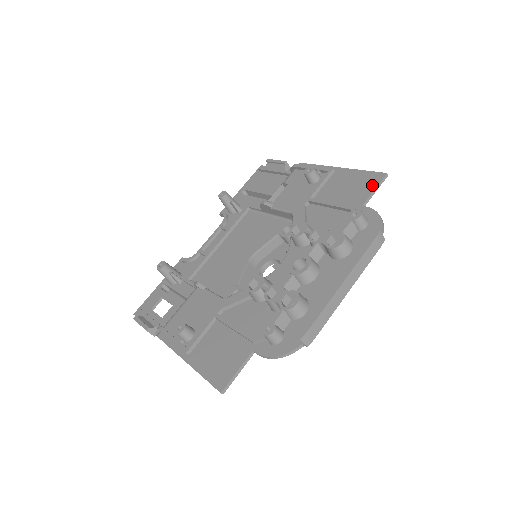
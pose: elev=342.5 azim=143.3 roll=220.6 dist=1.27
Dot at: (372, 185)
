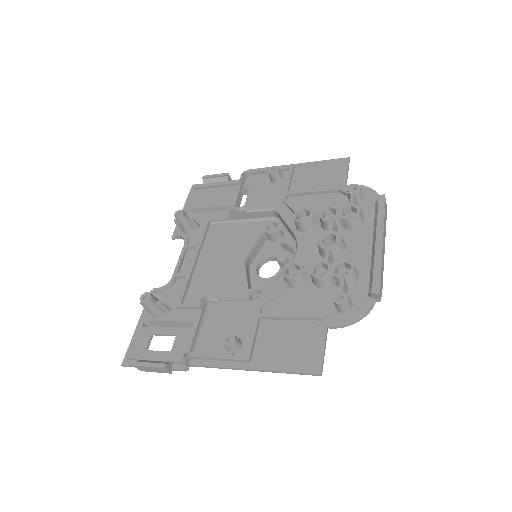
Dot at: (342, 168)
